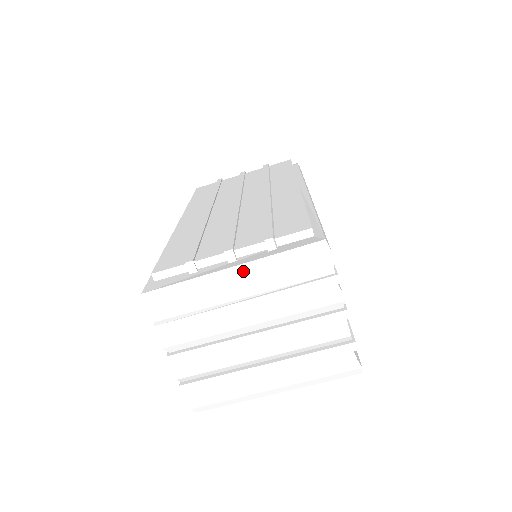
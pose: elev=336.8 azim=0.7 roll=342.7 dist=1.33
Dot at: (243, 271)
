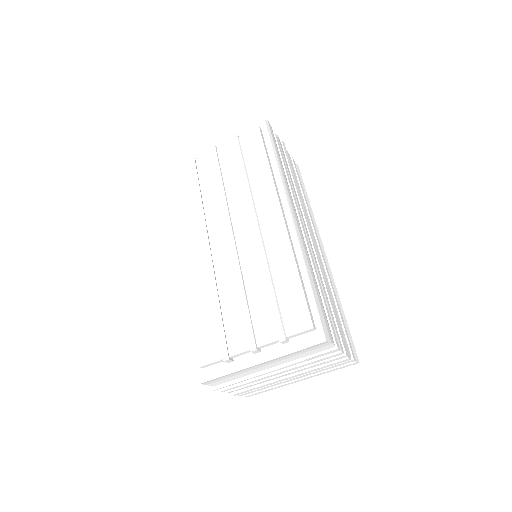
Dot at: (269, 362)
